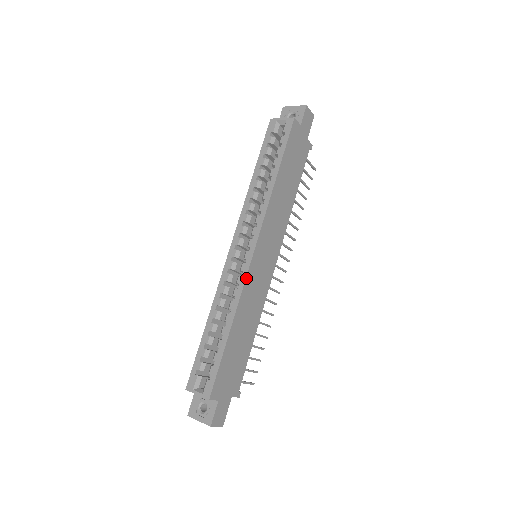
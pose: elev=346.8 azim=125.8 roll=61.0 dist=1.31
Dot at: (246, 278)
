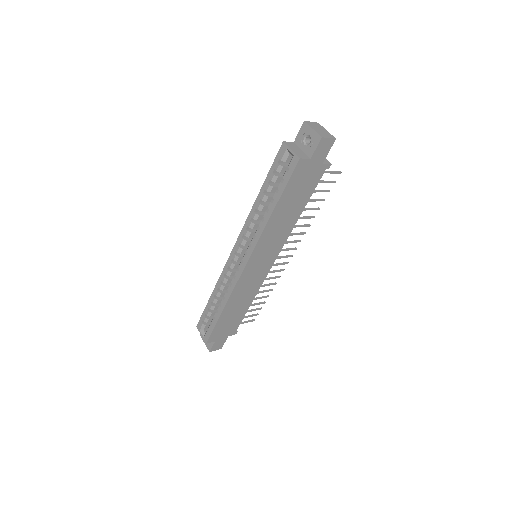
Dot at: (237, 283)
